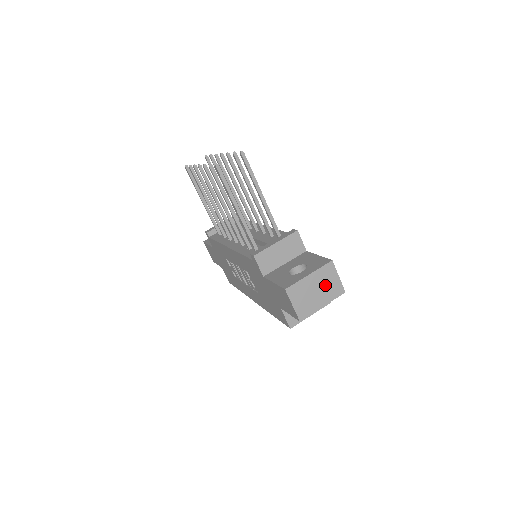
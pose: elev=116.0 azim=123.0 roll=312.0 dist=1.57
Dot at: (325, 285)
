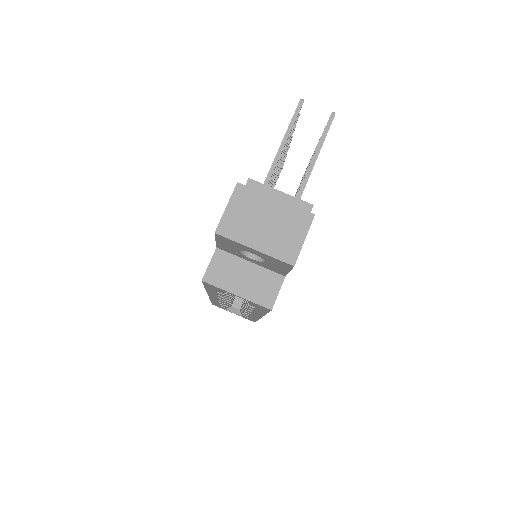
Dot at: (281, 230)
